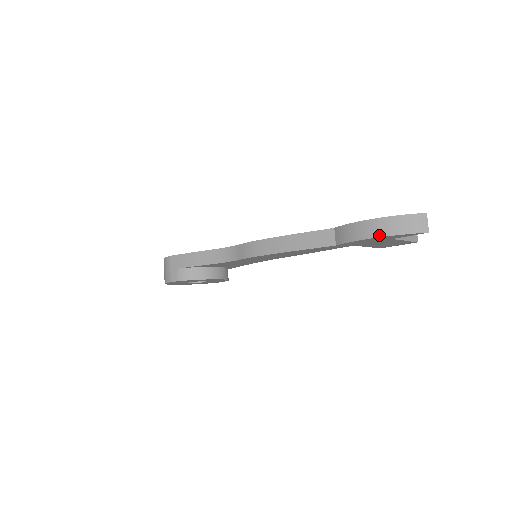
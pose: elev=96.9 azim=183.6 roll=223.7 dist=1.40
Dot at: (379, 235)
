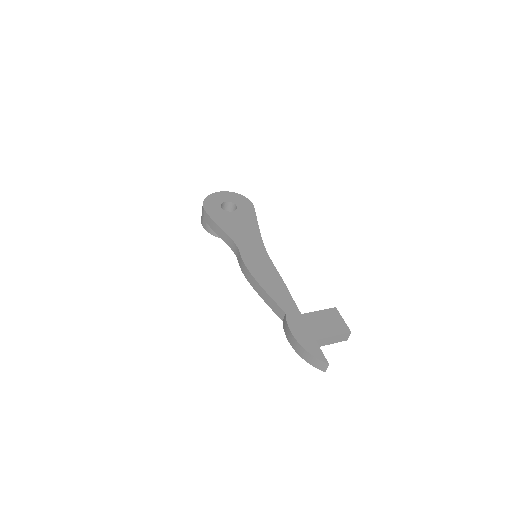
Dot at: (297, 352)
